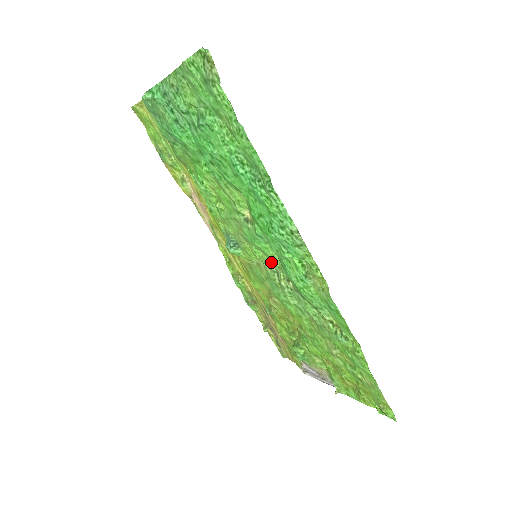
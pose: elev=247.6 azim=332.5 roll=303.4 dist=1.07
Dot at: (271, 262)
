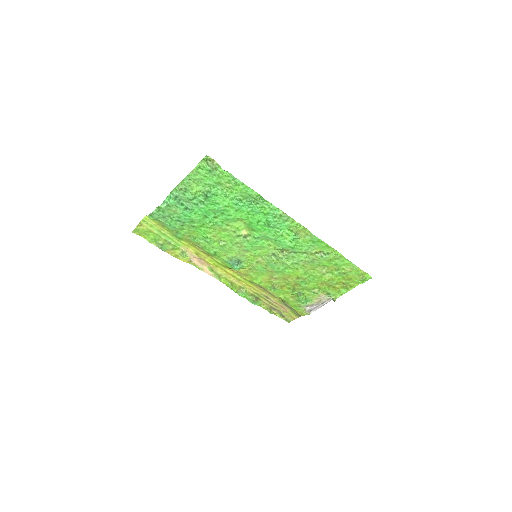
Dot at: (268, 250)
